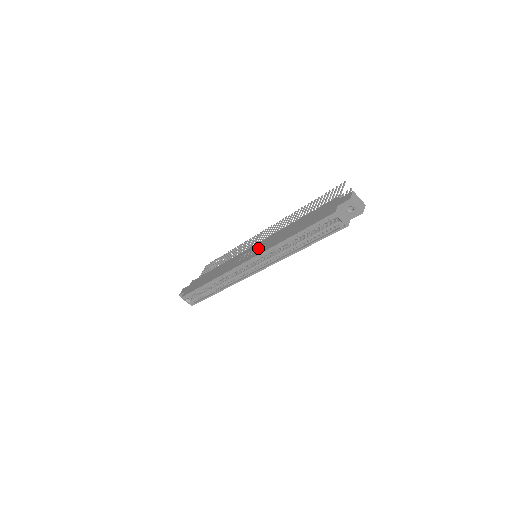
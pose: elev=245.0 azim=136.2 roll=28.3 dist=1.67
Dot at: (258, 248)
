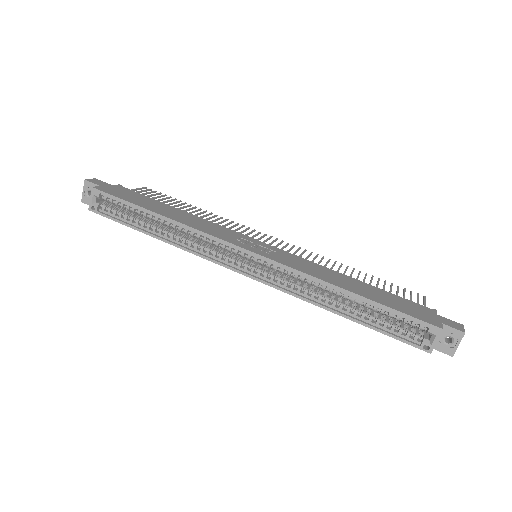
Dot at: (280, 255)
